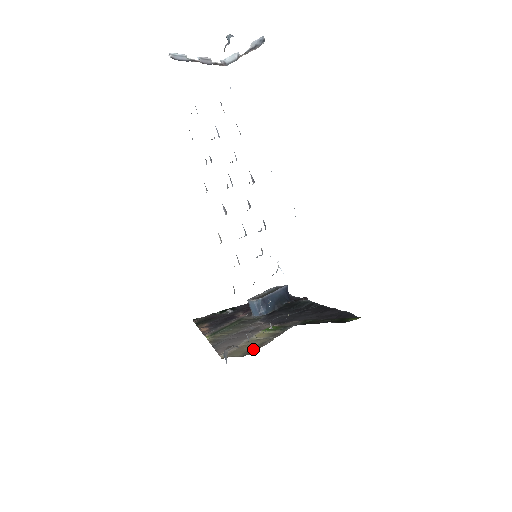
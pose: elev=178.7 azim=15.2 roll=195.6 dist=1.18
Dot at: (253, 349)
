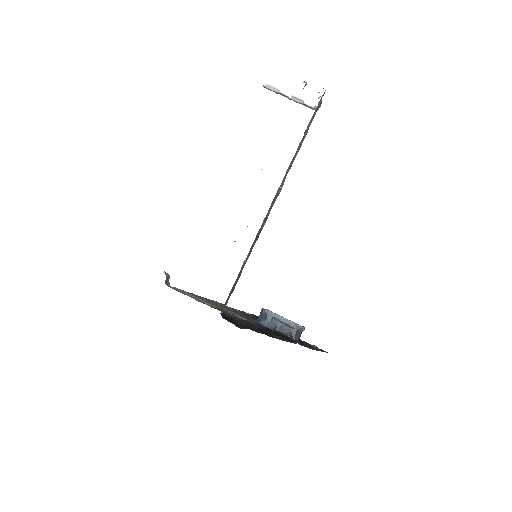
Dot at: (182, 293)
